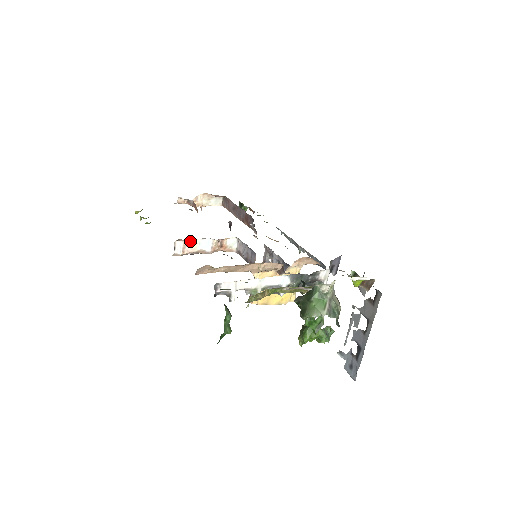
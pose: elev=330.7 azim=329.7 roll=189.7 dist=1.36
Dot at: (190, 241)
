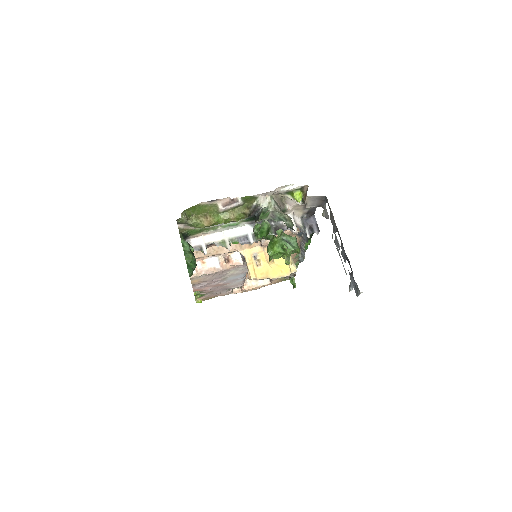
Dot at: (200, 262)
